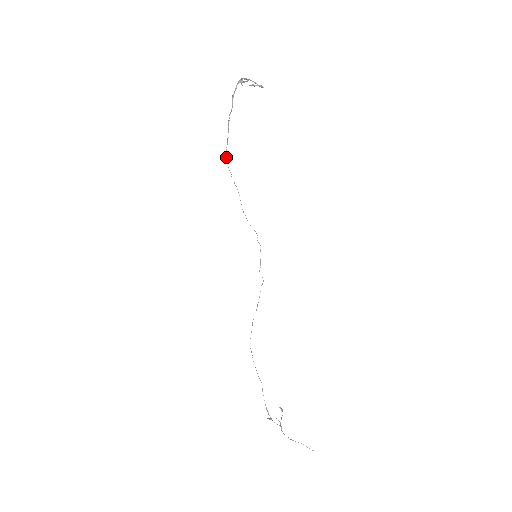
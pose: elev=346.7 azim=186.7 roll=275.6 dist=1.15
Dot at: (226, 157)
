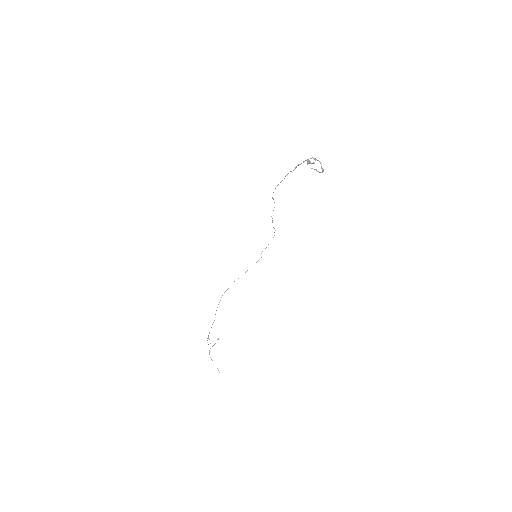
Dot at: occluded
